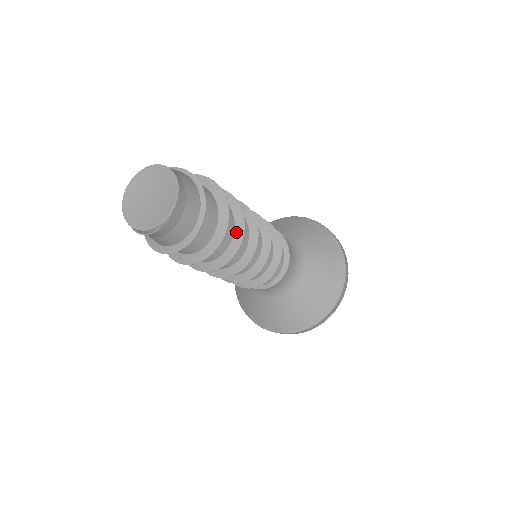
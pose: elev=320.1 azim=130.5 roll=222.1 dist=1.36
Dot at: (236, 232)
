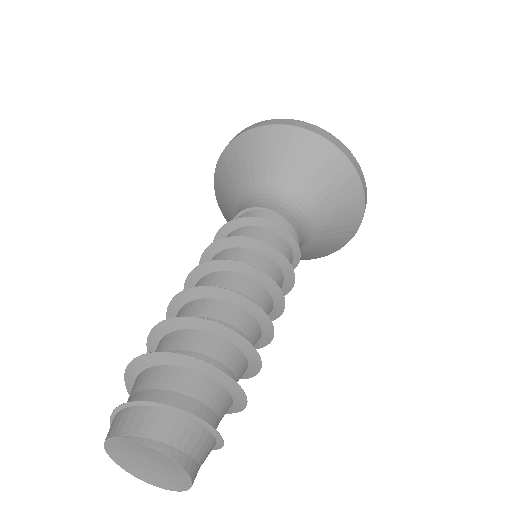
Dot at: (251, 365)
